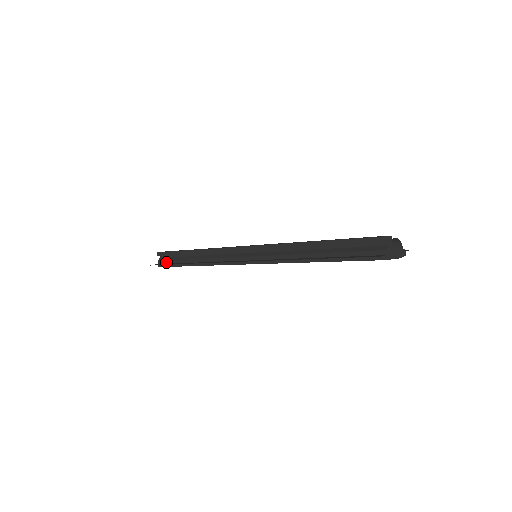
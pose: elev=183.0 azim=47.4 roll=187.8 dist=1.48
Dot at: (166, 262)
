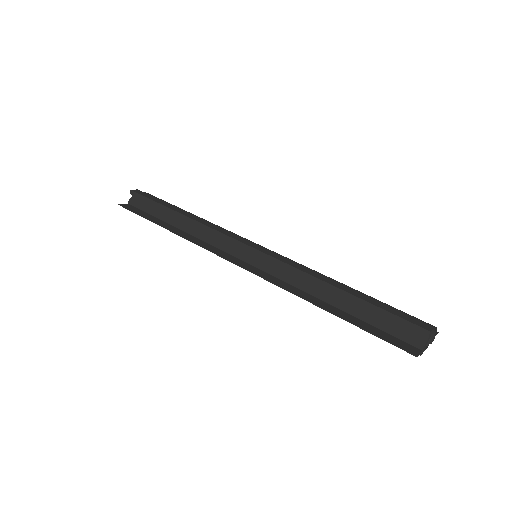
Dot at: (139, 207)
